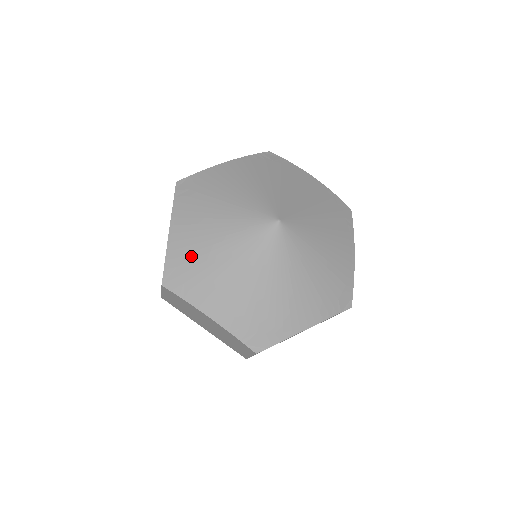
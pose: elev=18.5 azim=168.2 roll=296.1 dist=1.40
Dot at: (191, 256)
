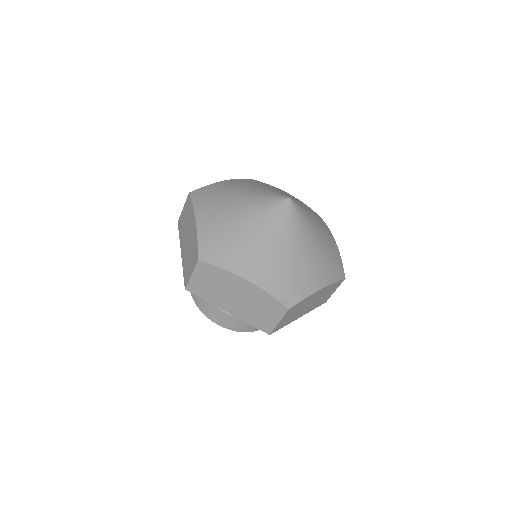
Dot at: (221, 190)
